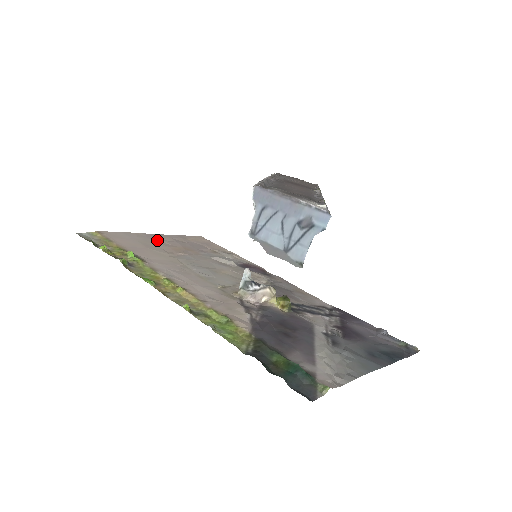
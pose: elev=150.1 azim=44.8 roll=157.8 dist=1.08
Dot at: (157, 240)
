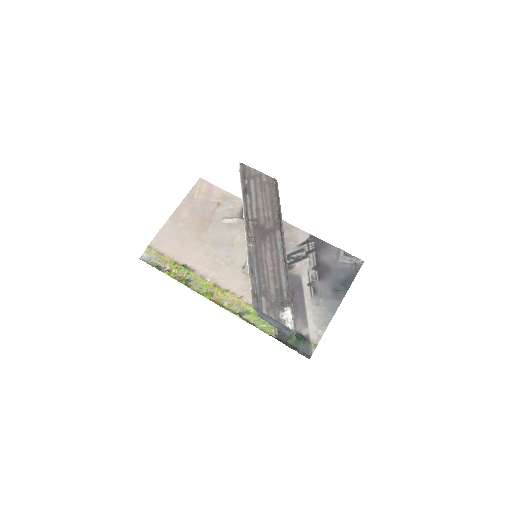
Dot at: (181, 223)
